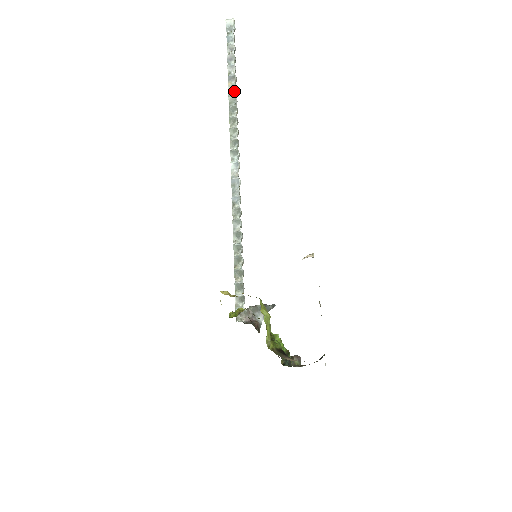
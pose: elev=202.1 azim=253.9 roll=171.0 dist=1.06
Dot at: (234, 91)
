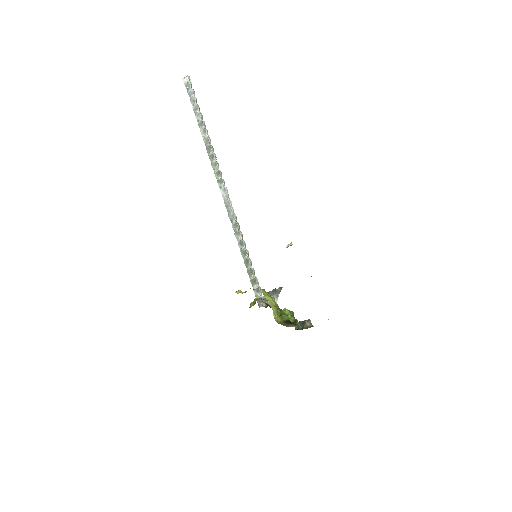
Dot at: (205, 134)
